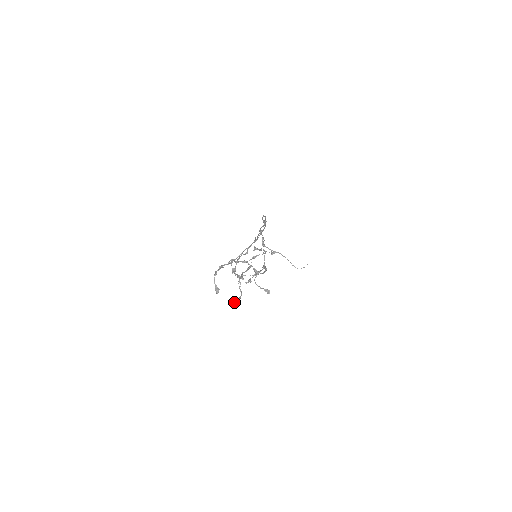
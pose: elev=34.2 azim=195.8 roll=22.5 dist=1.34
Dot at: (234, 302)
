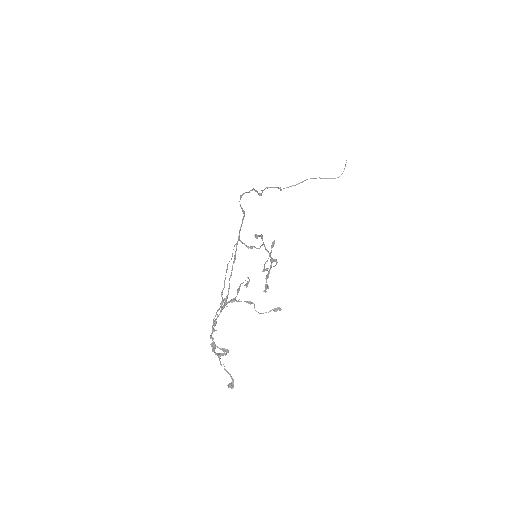
Dot at: (230, 387)
